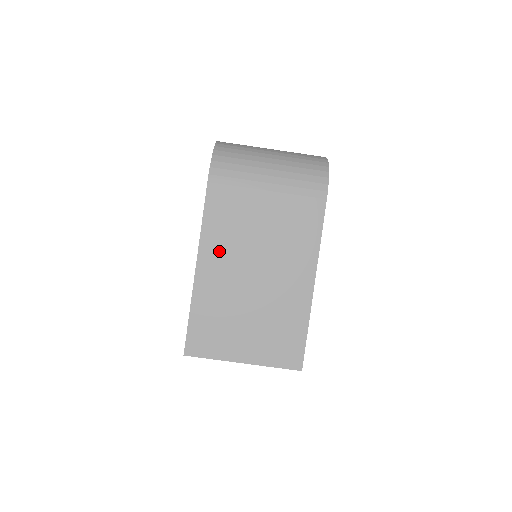
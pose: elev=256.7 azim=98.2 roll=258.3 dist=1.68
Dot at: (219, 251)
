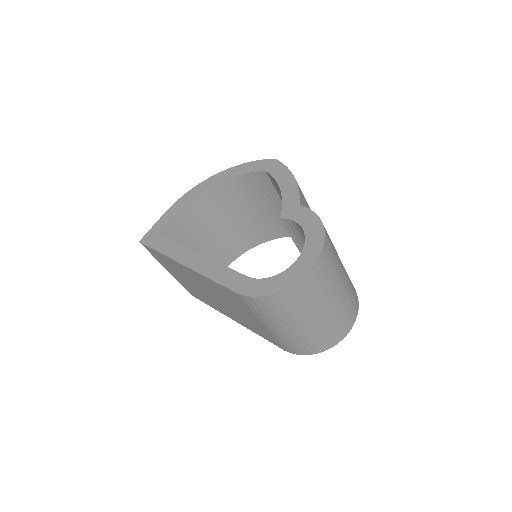
Dot at: (204, 282)
